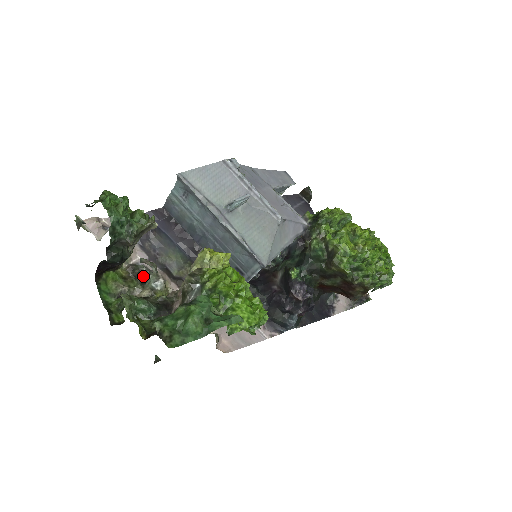
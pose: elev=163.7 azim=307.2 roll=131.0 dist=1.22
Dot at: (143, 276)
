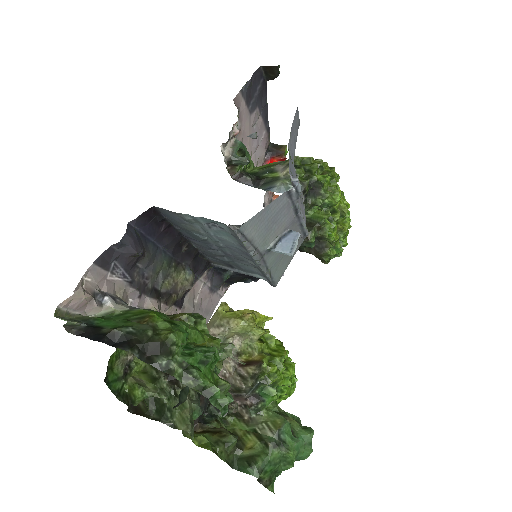
Dot at: occluded
